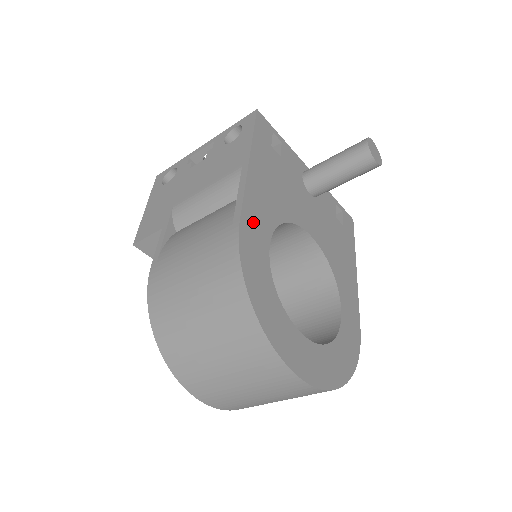
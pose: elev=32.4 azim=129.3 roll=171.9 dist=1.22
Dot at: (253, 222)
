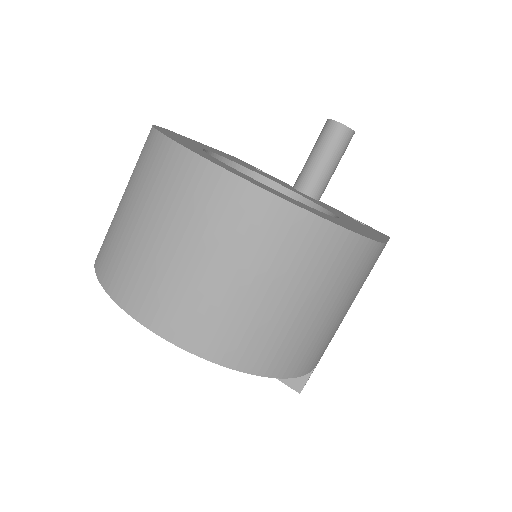
Dot at: (192, 141)
